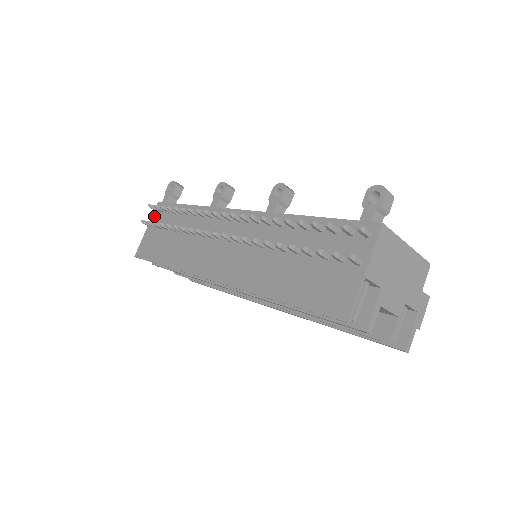
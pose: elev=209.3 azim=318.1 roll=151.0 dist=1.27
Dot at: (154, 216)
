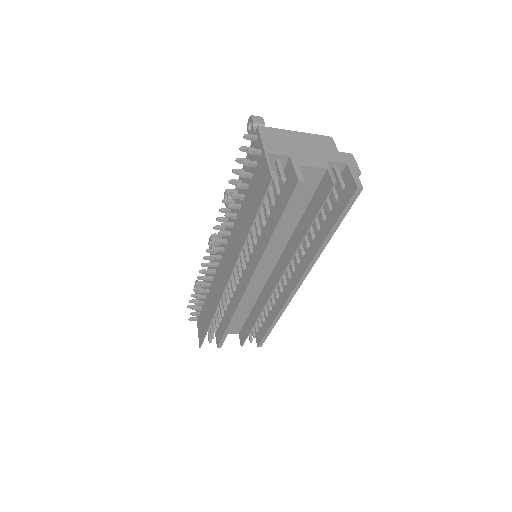
Dot at: occluded
